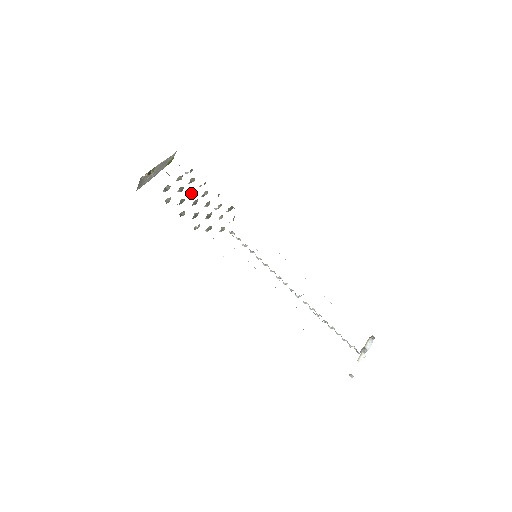
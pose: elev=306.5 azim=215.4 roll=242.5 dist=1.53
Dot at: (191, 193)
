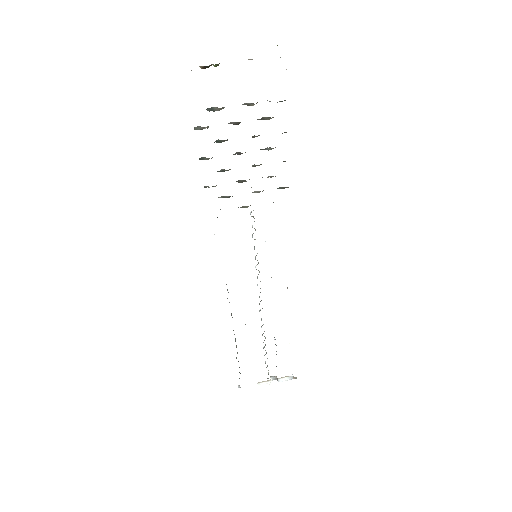
Dot at: occluded
